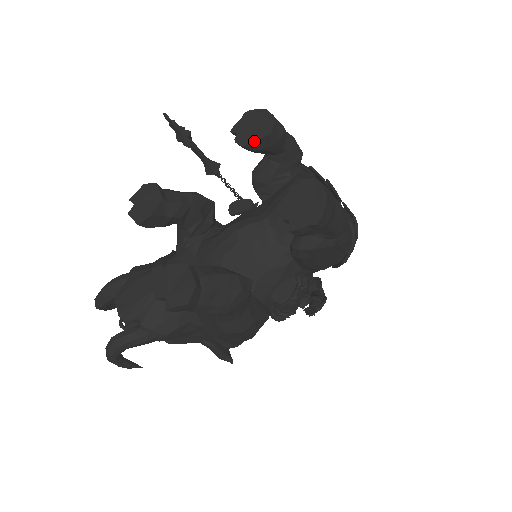
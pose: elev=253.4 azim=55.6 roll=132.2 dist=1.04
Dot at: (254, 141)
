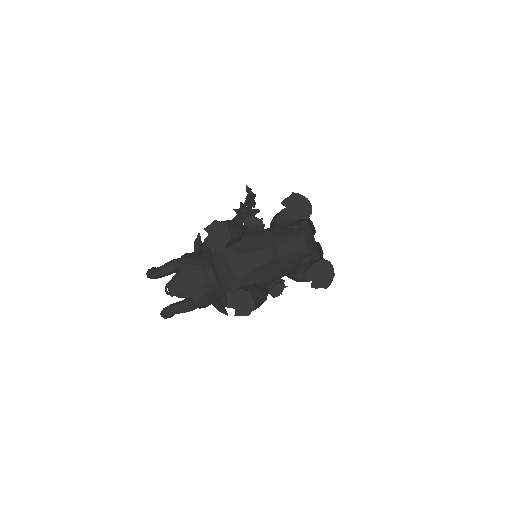
Dot at: (297, 219)
